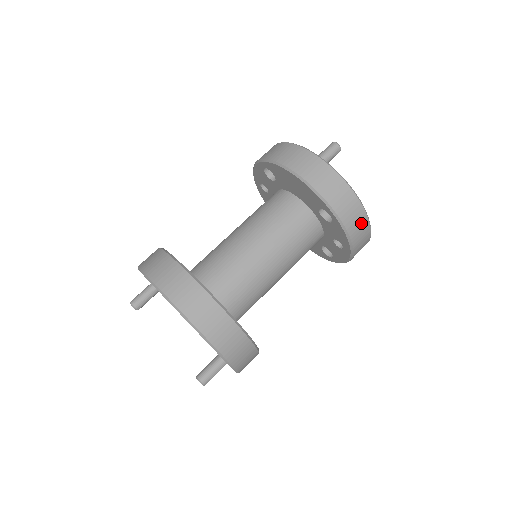
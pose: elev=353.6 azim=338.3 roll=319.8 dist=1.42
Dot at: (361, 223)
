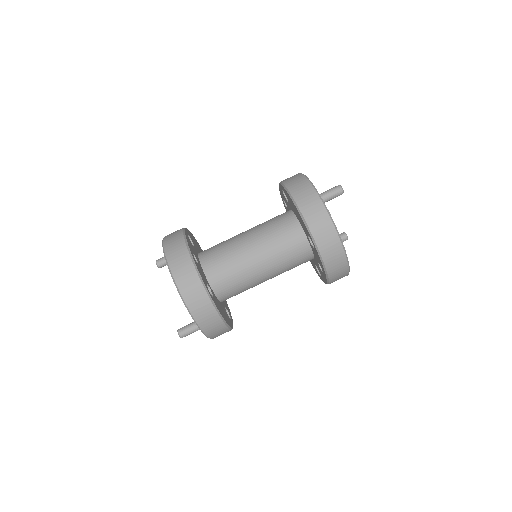
Dot at: (338, 257)
